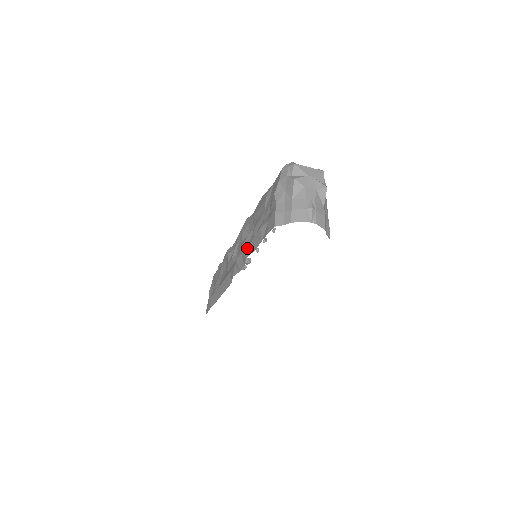
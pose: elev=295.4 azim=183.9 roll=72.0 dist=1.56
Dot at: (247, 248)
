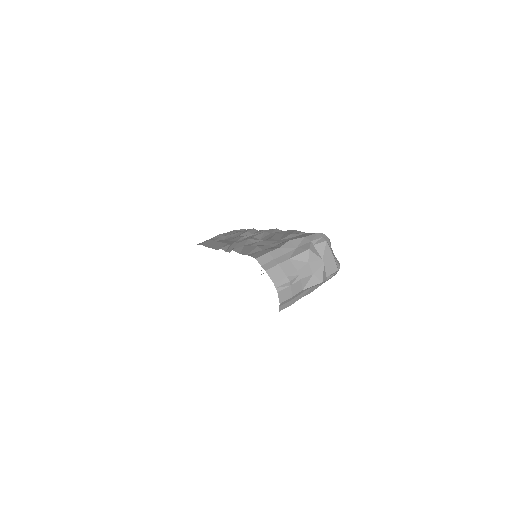
Dot at: (242, 245)
